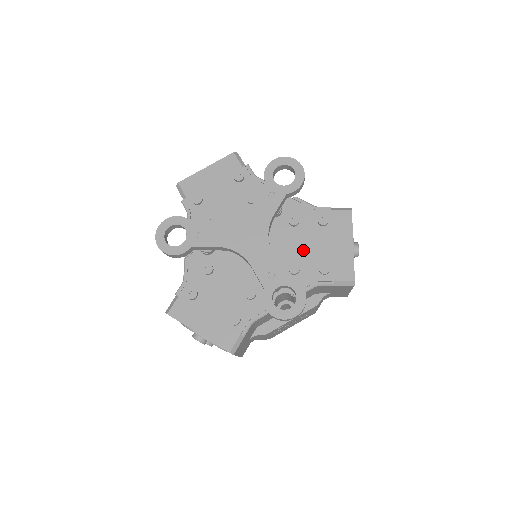
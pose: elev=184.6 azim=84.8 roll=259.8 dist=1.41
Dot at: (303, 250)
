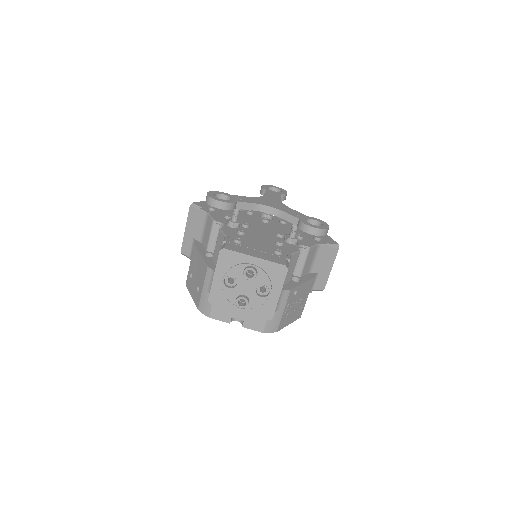
Dot at: (298, 232)
